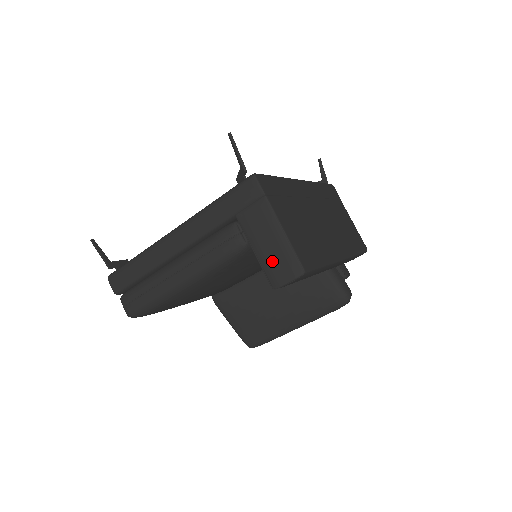
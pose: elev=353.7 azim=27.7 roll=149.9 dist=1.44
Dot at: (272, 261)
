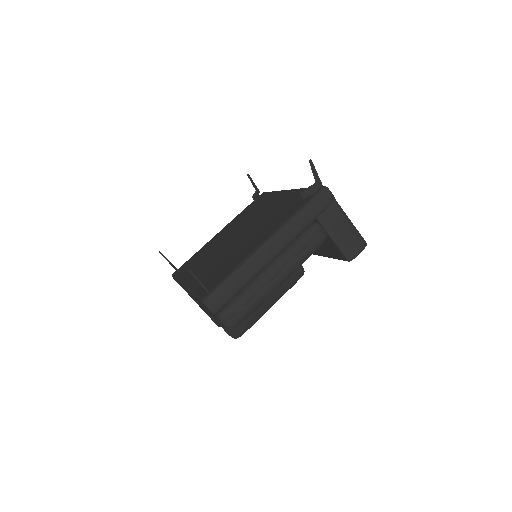
Dot at: (348, 243)
